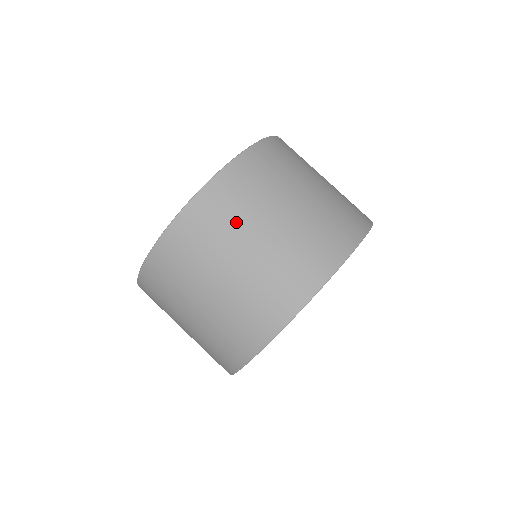
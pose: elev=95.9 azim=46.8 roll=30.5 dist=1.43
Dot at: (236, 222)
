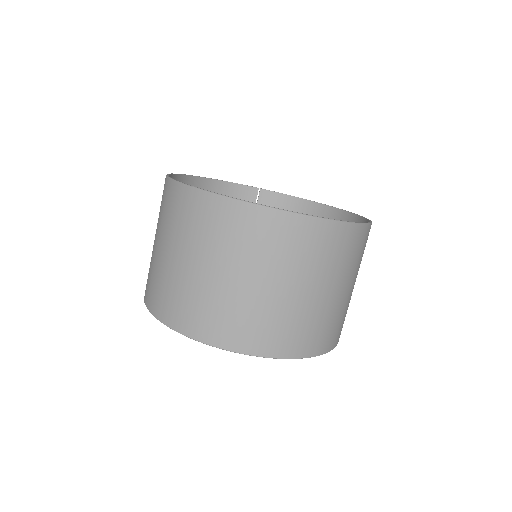
Dot at: (170, 226)
